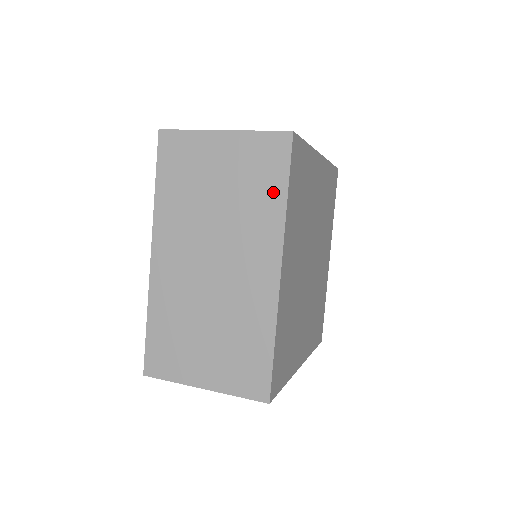
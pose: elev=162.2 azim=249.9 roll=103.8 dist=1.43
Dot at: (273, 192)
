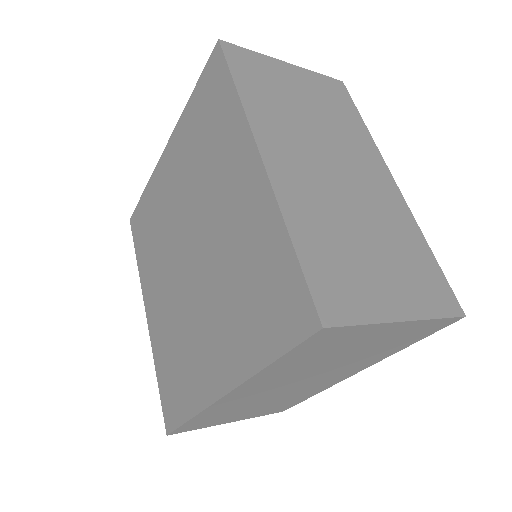
Dot at: (353, 118)
